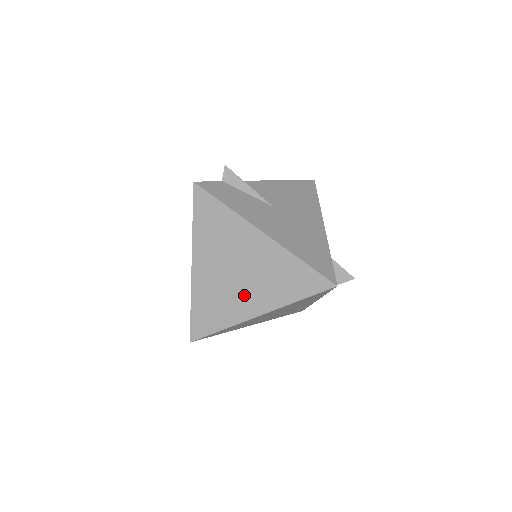
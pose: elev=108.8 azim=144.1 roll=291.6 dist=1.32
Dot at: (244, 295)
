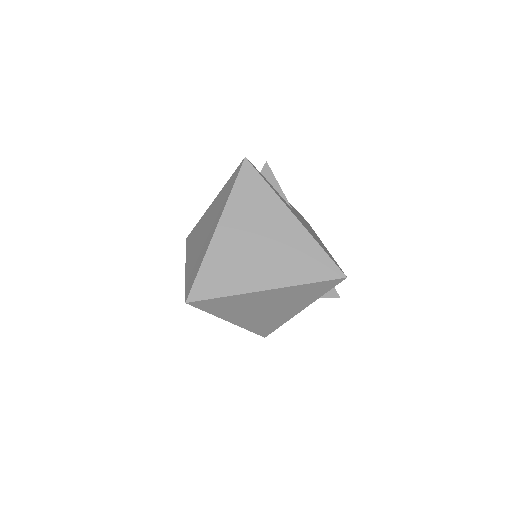
Dot at: (259, 266)
